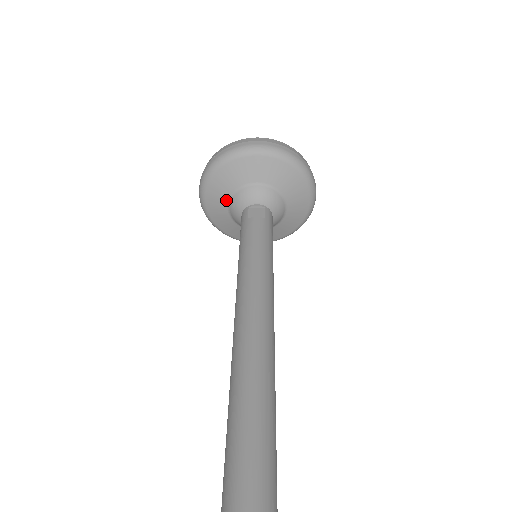
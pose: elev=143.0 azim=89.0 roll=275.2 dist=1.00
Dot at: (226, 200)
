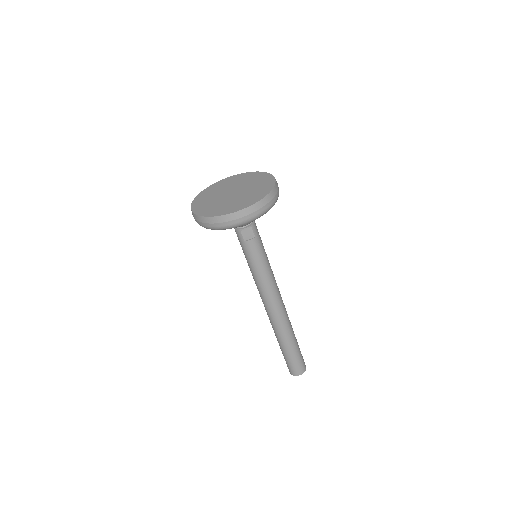
Dot at: occluded
